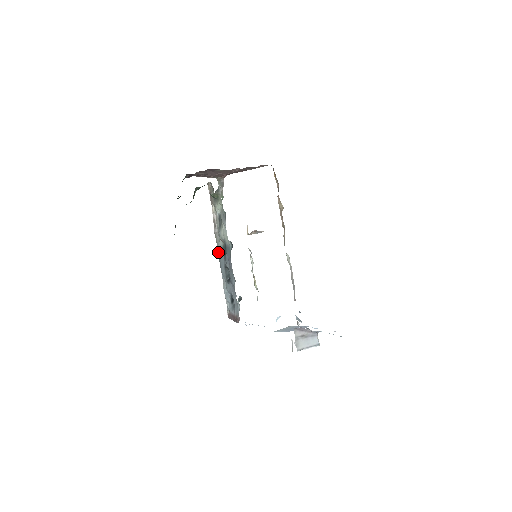
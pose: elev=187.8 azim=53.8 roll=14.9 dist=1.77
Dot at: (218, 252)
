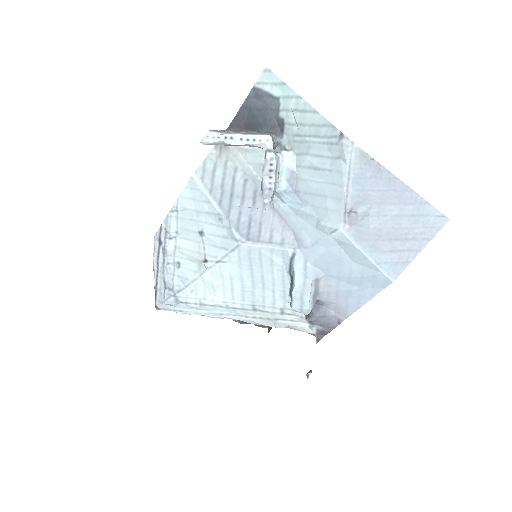
Dot at: occluded
